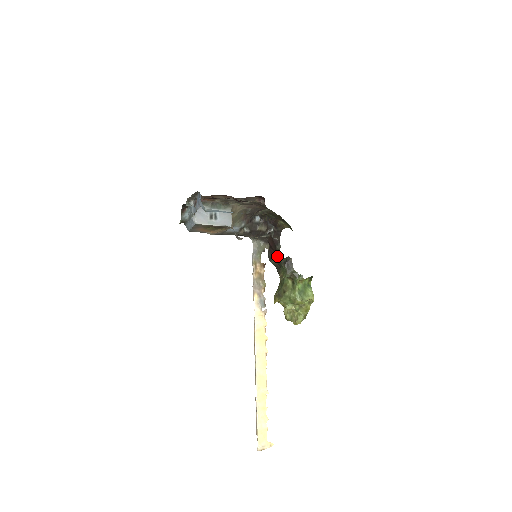
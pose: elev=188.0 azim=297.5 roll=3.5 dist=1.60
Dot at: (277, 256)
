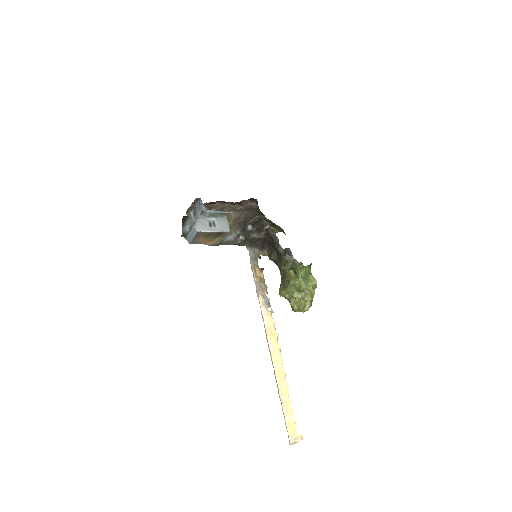
Dot at: (277, 249)
